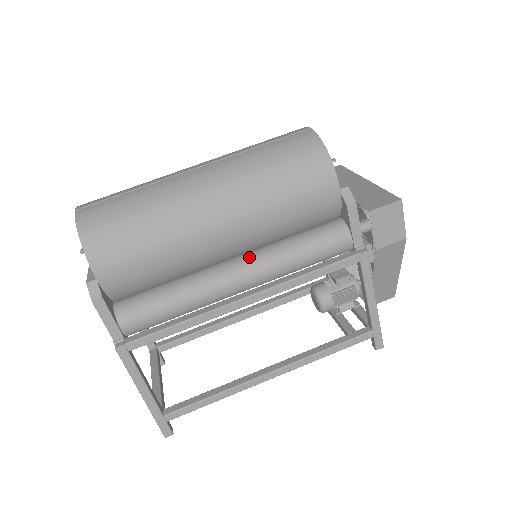
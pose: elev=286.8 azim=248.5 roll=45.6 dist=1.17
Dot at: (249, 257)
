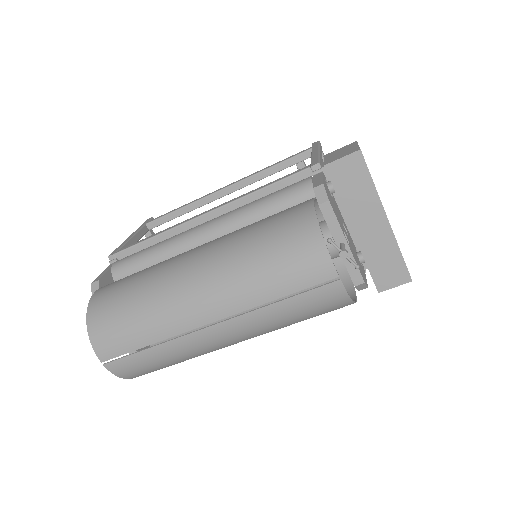
Dot at: occluded
